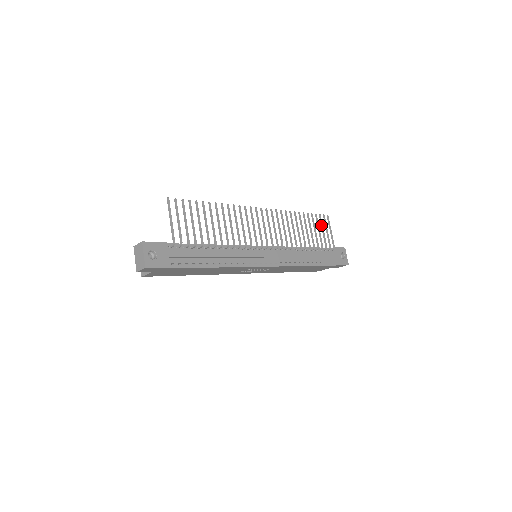
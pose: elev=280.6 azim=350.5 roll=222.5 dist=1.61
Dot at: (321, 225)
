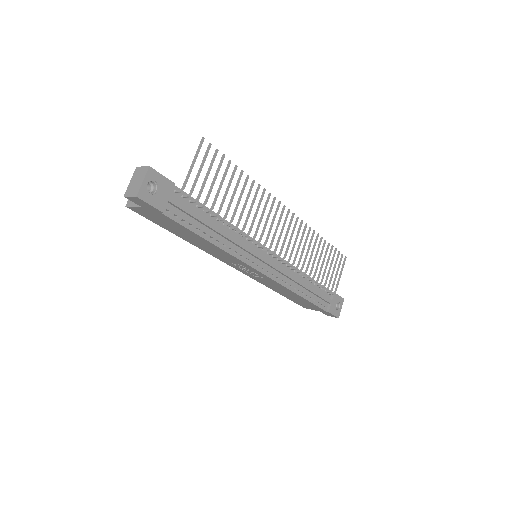
Dot at: (335, 263)
